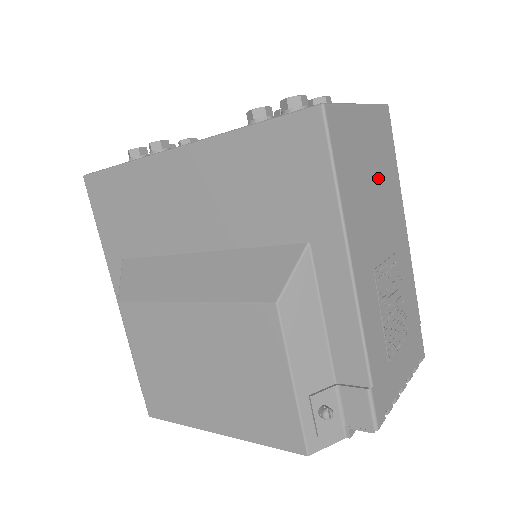
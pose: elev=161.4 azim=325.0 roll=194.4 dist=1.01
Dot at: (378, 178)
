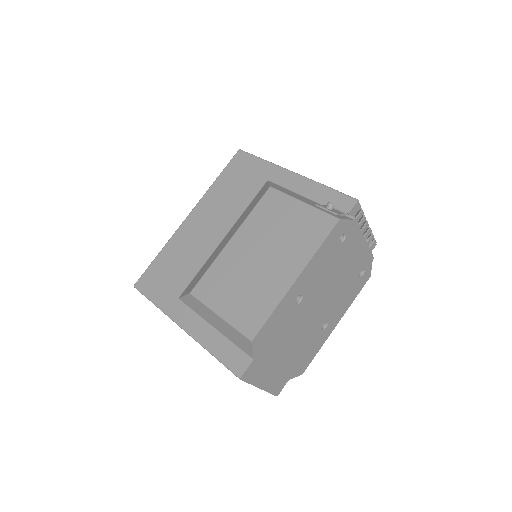
Dot at: occluded
